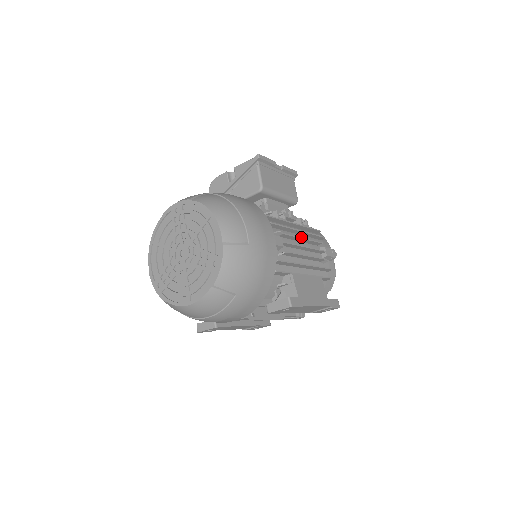
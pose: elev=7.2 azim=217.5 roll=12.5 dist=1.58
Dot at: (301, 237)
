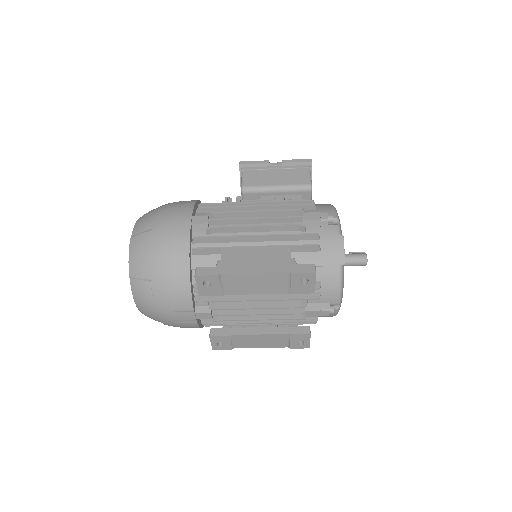
Dot at: (250, 211)
